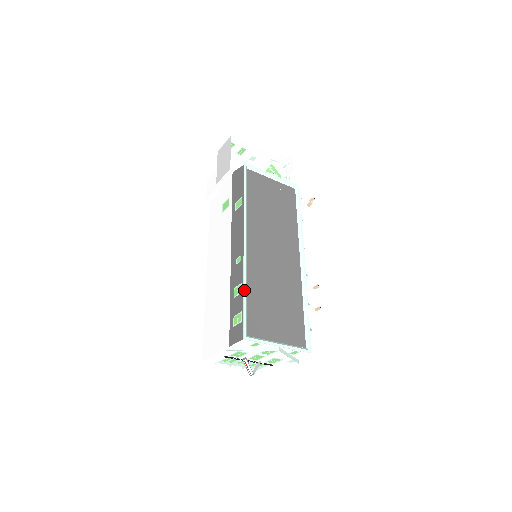
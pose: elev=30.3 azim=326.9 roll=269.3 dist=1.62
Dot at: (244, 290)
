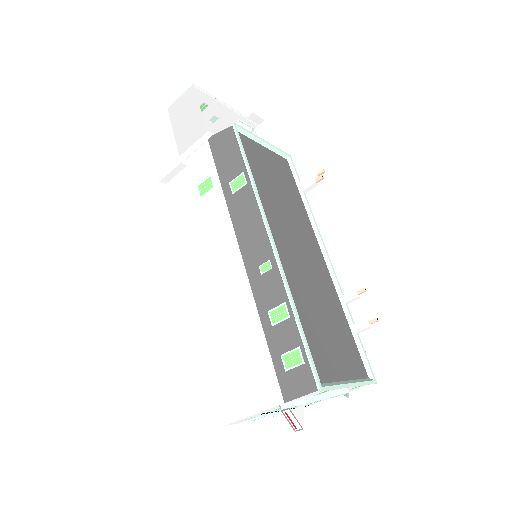
Dot at: (296, 314)
